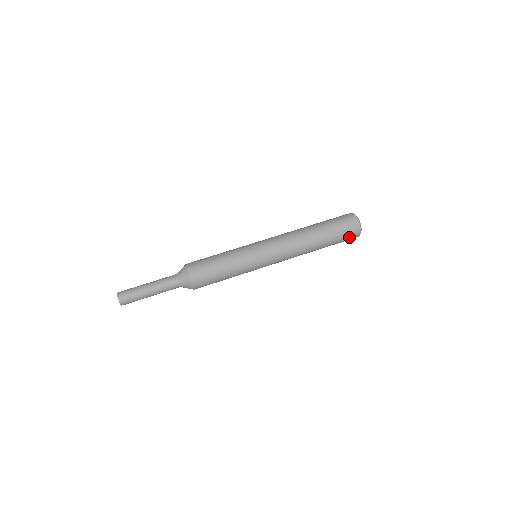
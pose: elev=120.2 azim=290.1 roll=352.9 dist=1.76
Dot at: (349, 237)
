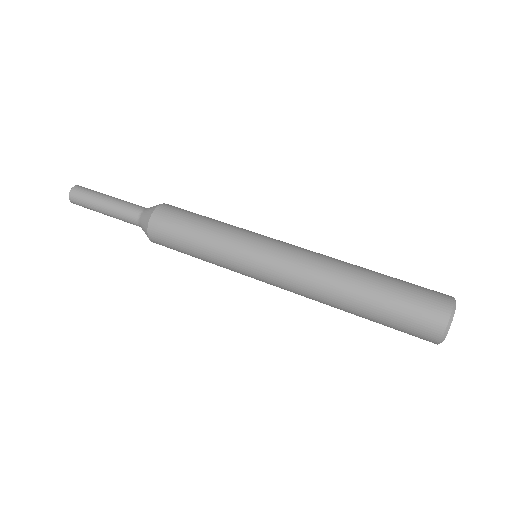
Dot at: (413, 335)
